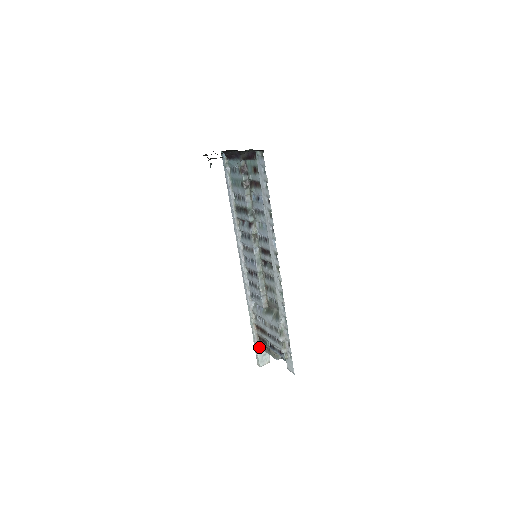
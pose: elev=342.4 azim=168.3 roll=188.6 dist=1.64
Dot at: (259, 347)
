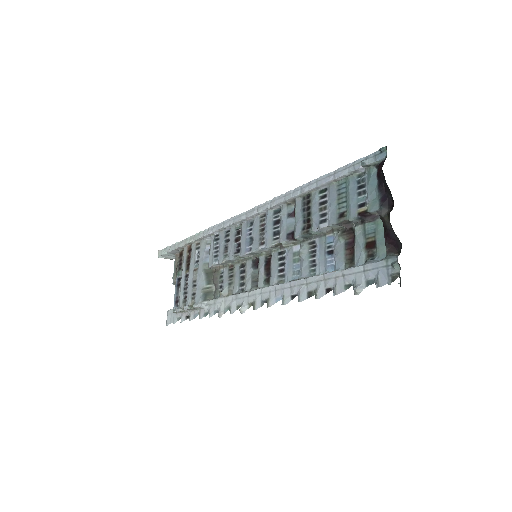
Dot at: (174, 251)
